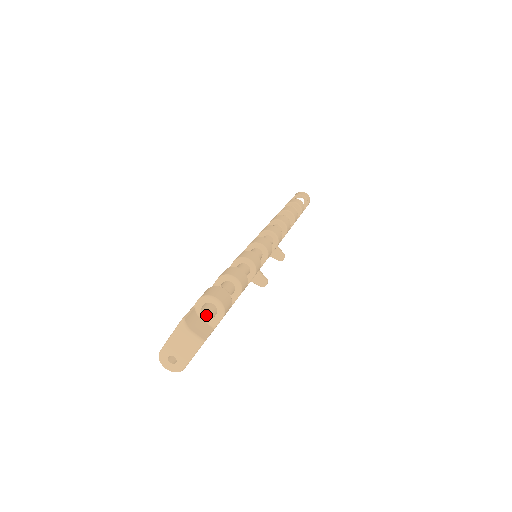
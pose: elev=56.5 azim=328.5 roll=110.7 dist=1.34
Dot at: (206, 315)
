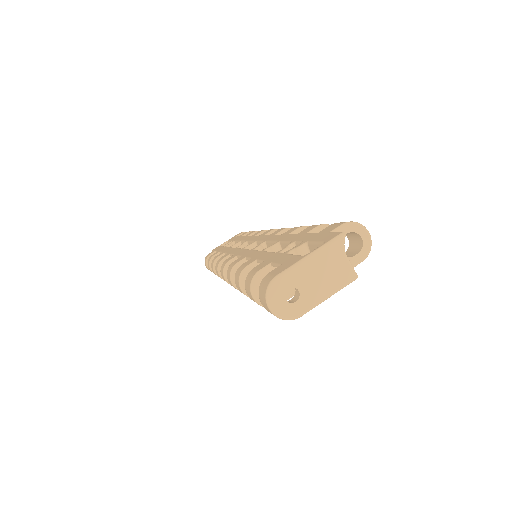
Dot at: occluded
